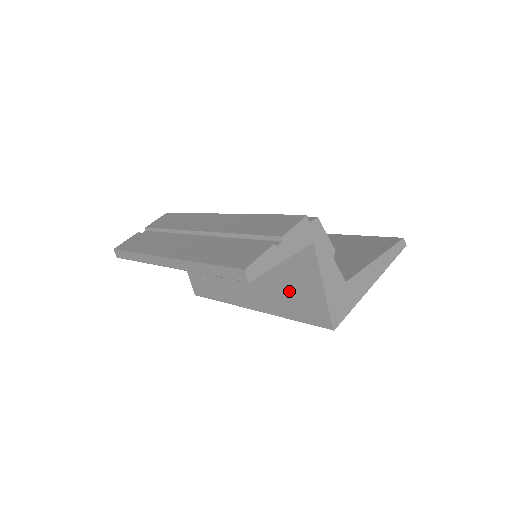
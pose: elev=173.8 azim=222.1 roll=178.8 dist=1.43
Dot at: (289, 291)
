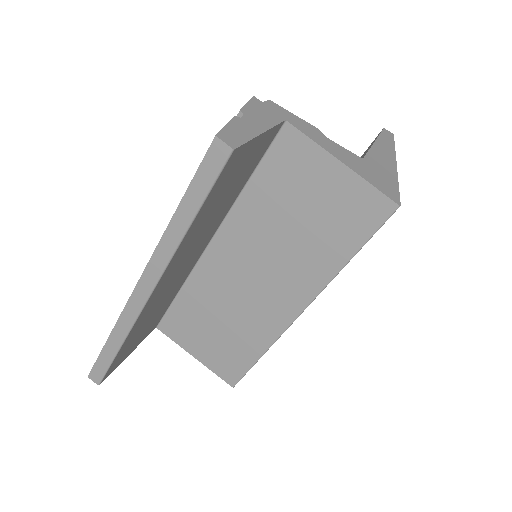
Dot at: (314, 225)
